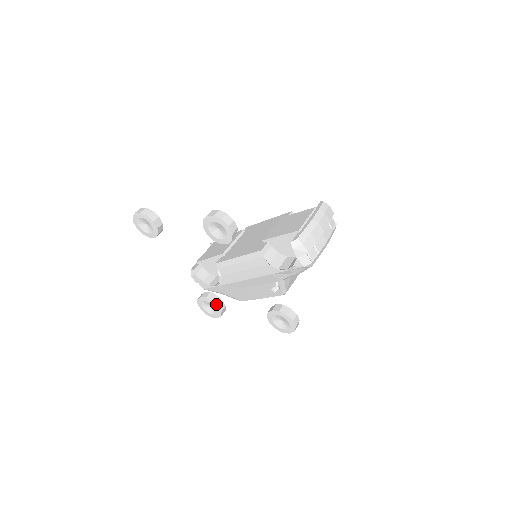
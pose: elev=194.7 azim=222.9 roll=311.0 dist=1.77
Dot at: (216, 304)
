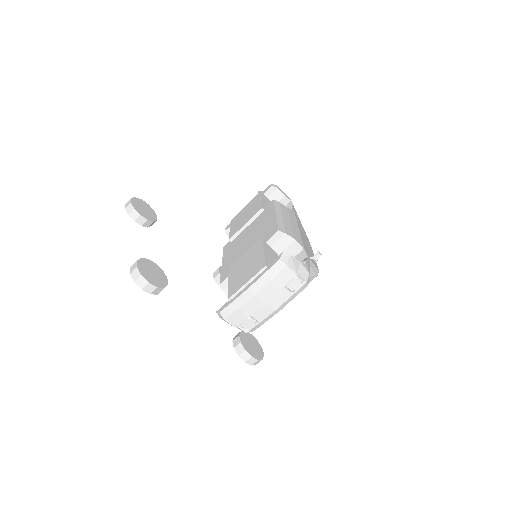
Dot at: (221, 288)
